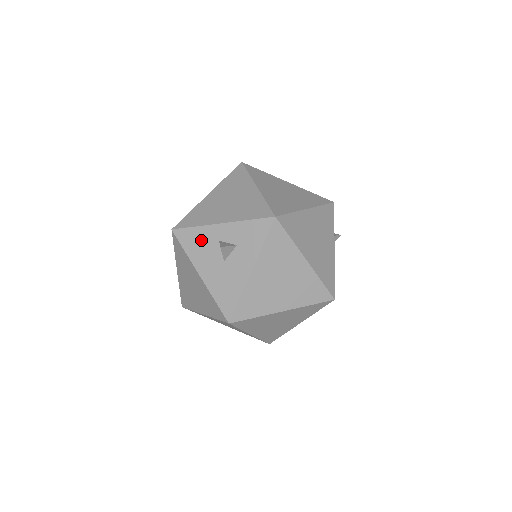
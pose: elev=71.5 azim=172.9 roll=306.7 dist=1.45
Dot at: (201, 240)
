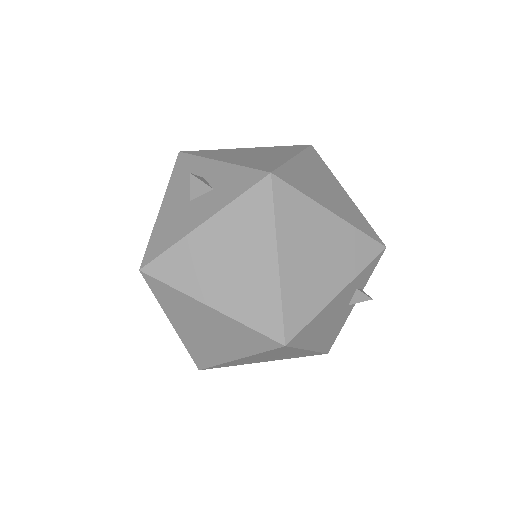
Dot at: (191, 171)
